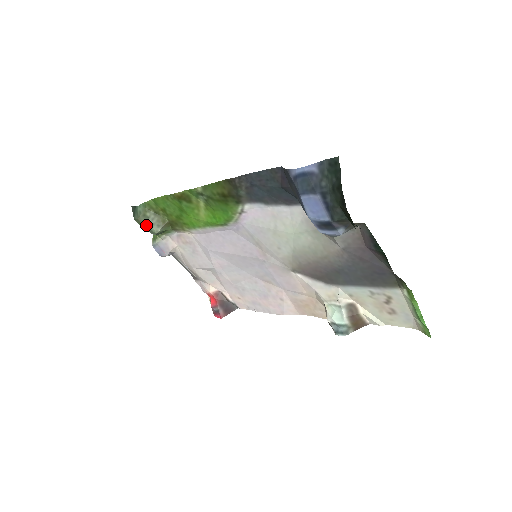
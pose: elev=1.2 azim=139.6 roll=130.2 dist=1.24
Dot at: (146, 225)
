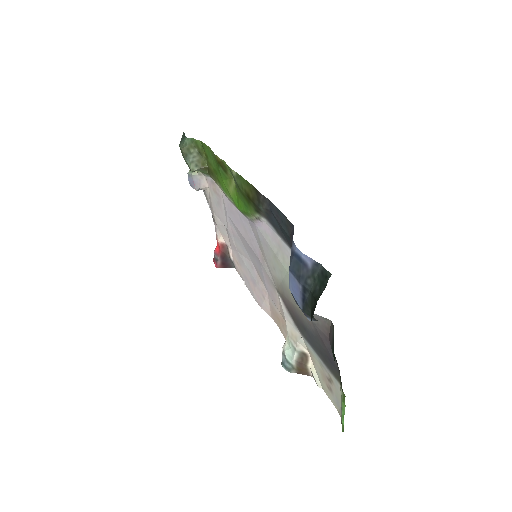
Dot at: (186, 158)
